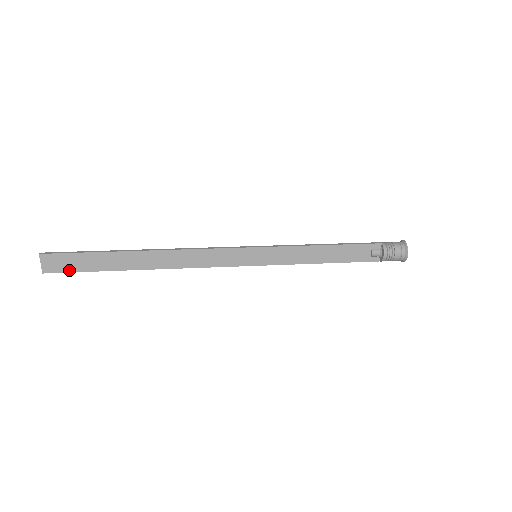
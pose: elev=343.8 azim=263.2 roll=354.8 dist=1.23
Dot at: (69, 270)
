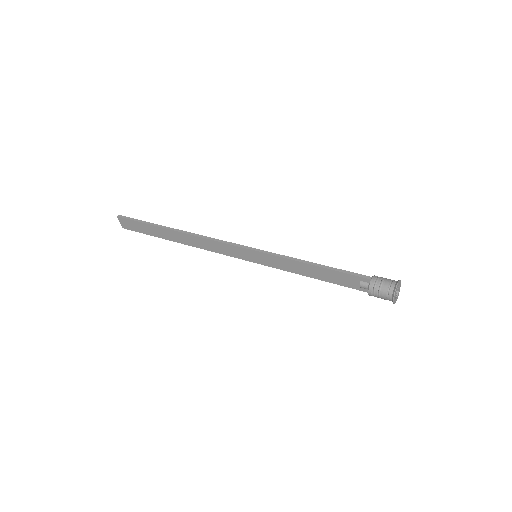
Dot at: (136, 230)
